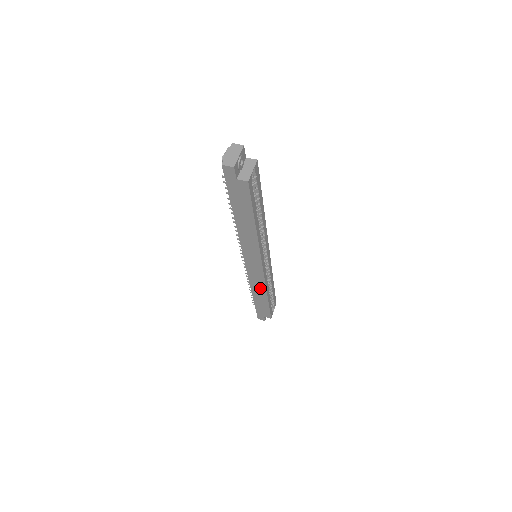
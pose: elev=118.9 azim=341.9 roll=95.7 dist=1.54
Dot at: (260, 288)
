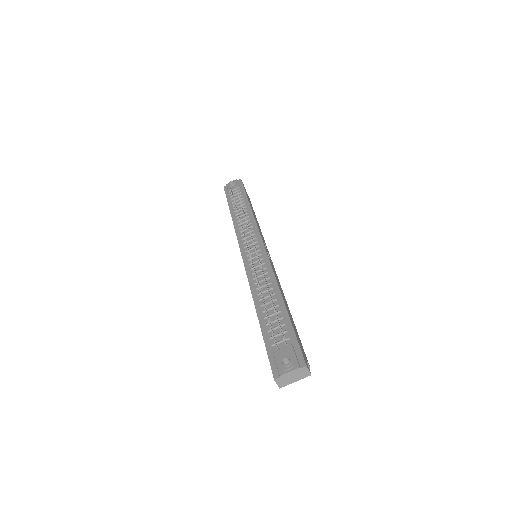
Dot at: occluded
